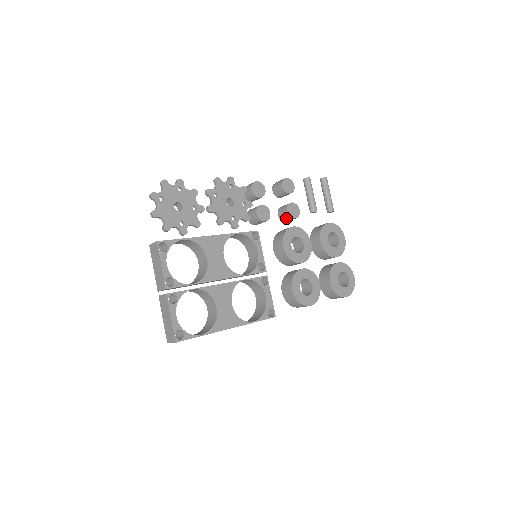
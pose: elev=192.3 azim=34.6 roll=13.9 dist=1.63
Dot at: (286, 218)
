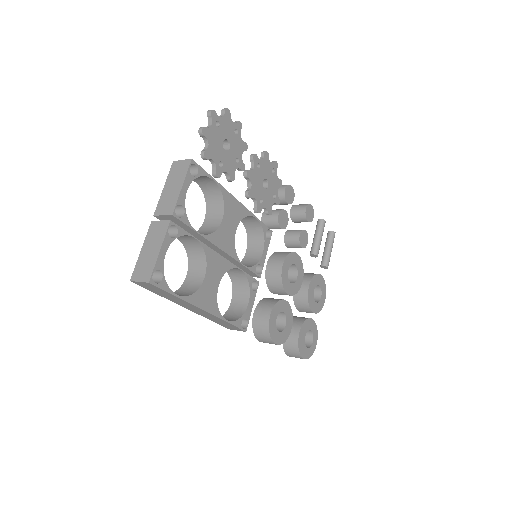
Dot at: (293, 242)
